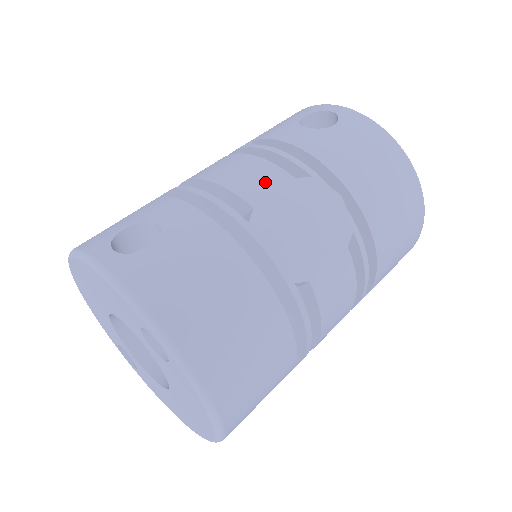
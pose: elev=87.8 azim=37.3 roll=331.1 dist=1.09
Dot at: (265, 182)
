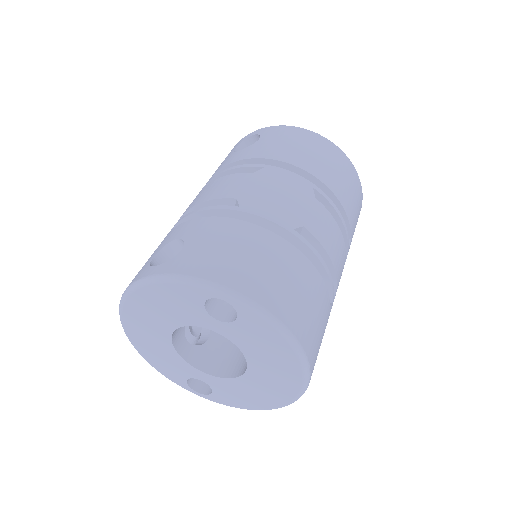
Dot at: (235, 184)
